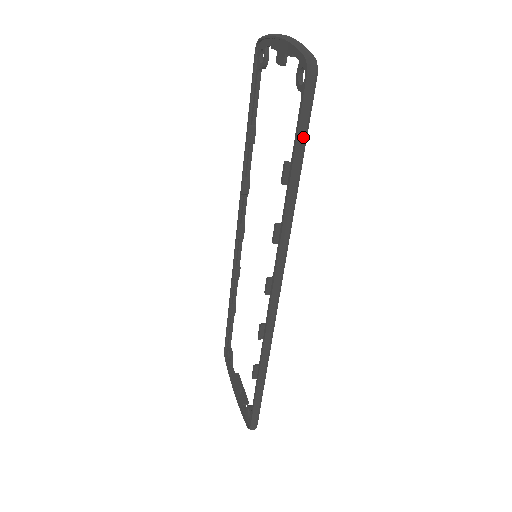
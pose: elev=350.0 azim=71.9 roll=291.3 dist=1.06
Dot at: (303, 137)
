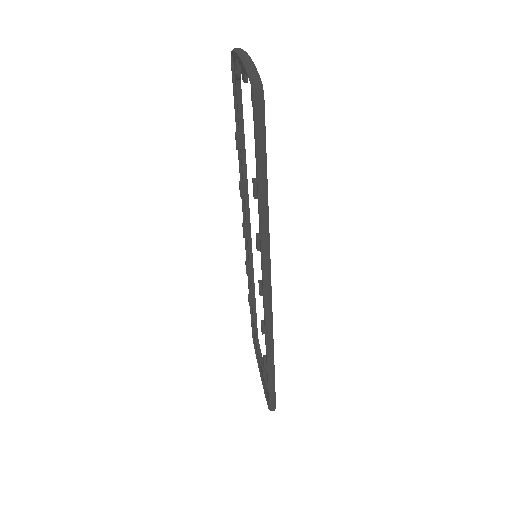
Dot at: (262, 157)
